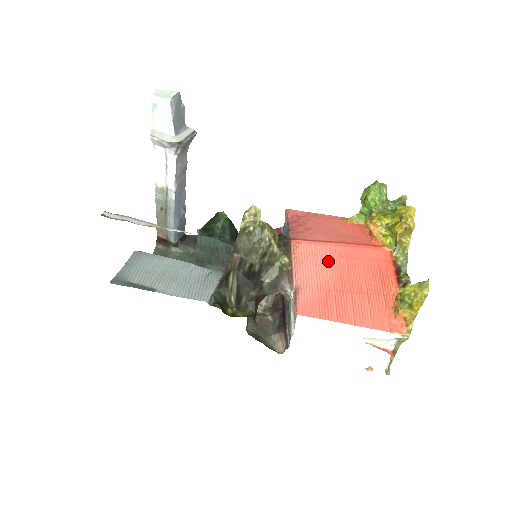
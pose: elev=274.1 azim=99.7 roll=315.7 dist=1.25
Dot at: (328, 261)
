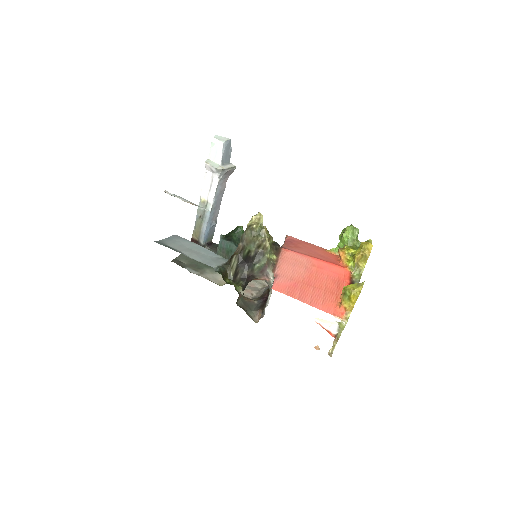
Dot at: (304, 266)
